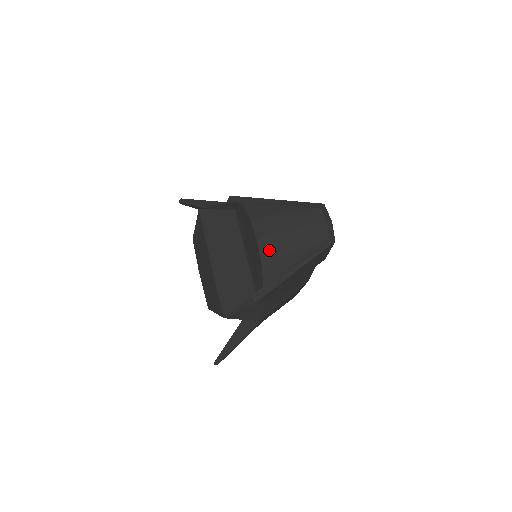
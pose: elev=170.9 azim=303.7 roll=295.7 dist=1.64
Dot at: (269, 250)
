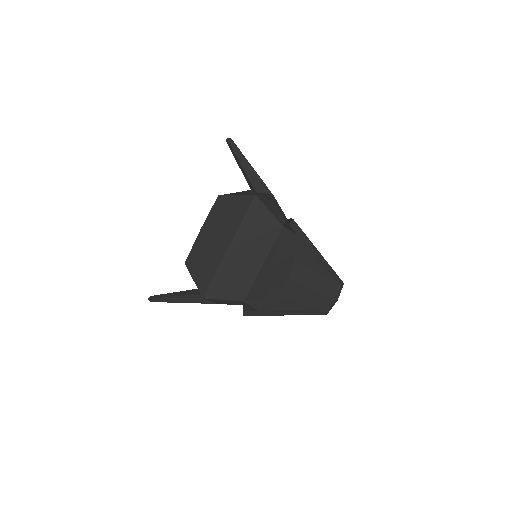
Dot at: (288, 293)
